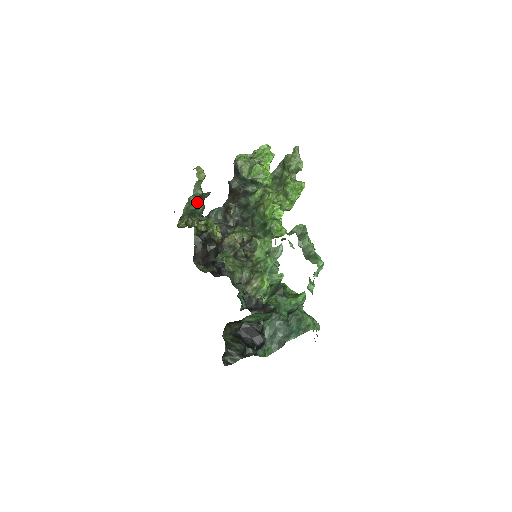
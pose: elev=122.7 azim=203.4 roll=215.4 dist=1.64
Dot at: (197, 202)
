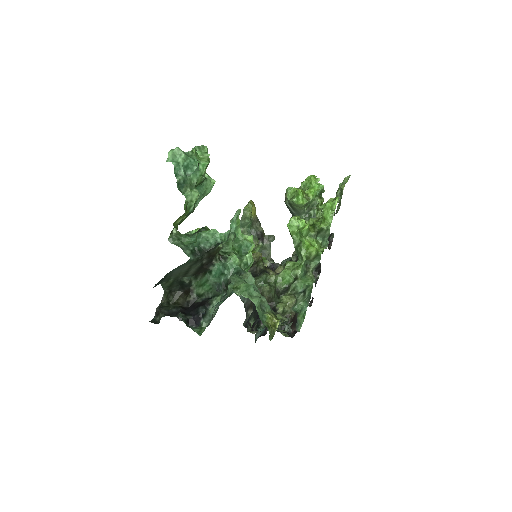
Dot at: (249, 234)
